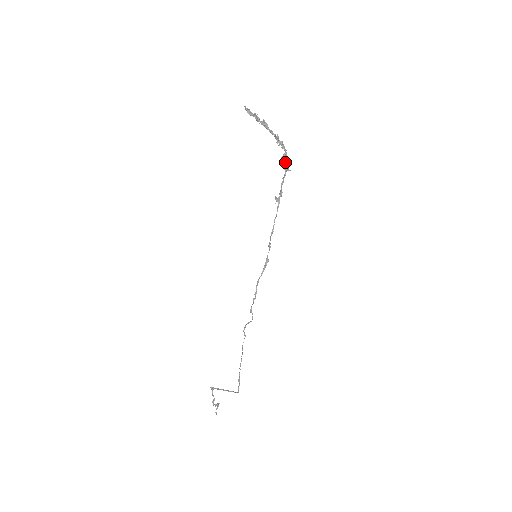
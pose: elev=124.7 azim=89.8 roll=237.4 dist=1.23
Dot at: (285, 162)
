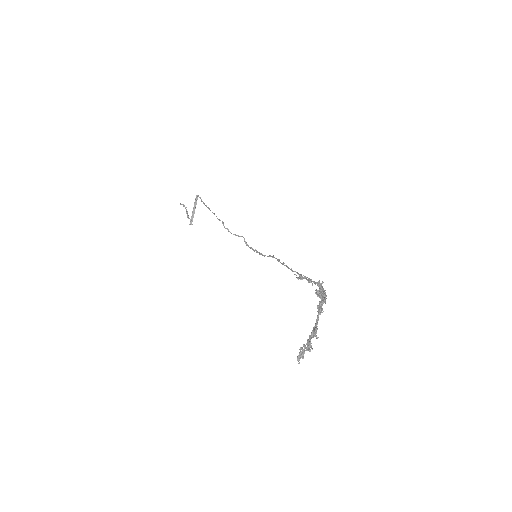
Dot at: occluded
